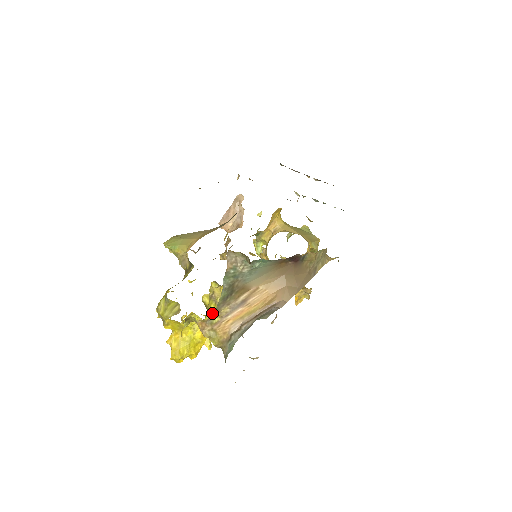
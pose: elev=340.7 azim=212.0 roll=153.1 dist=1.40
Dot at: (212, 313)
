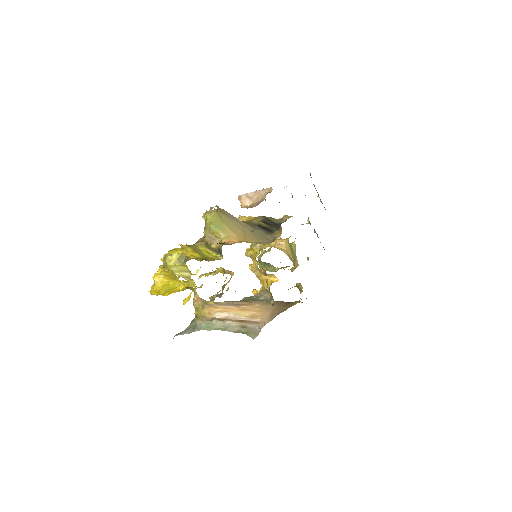
Dot at: occluded
